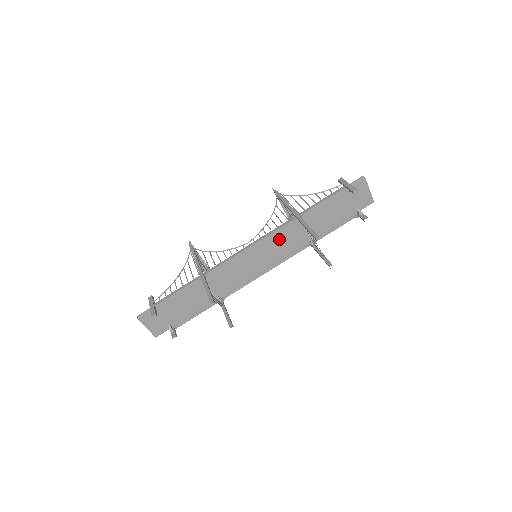
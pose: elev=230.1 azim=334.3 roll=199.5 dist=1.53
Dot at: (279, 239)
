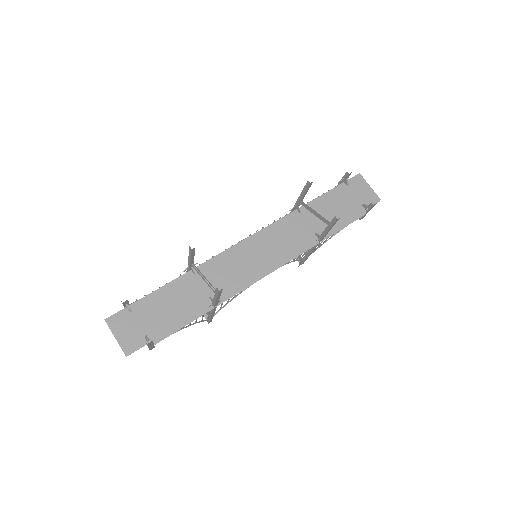
Dot at: (279, 232)
